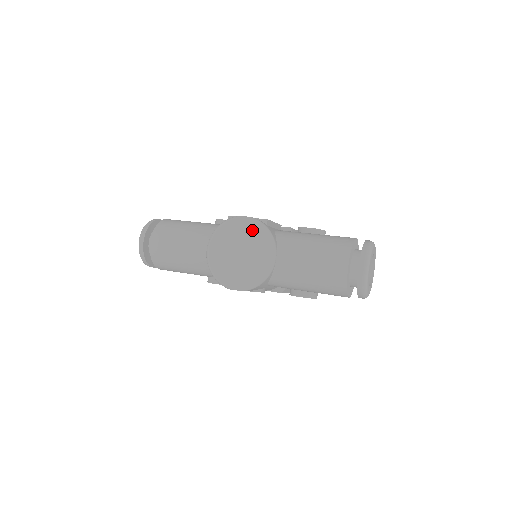
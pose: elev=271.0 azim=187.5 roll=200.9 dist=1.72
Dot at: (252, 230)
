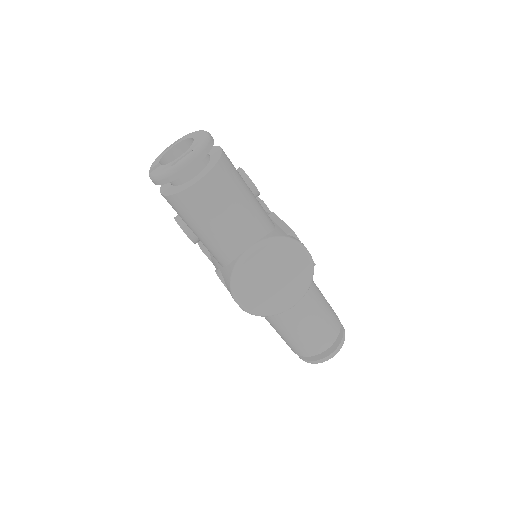
Dot at: (303, 270)
